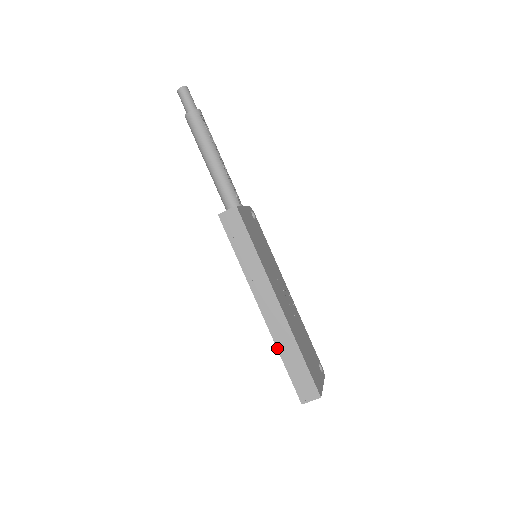
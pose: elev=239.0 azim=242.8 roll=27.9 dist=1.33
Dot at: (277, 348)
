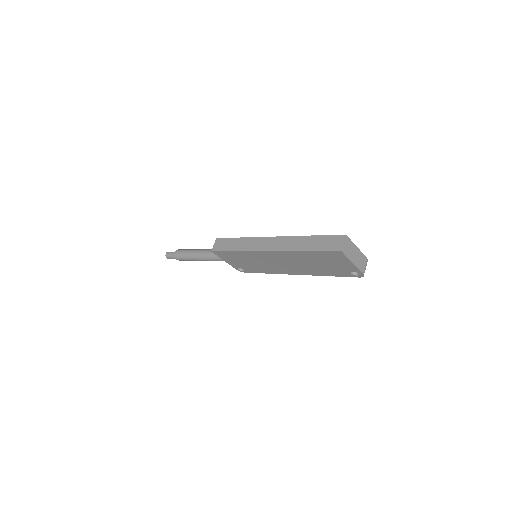
Dot at: (296, 251)
